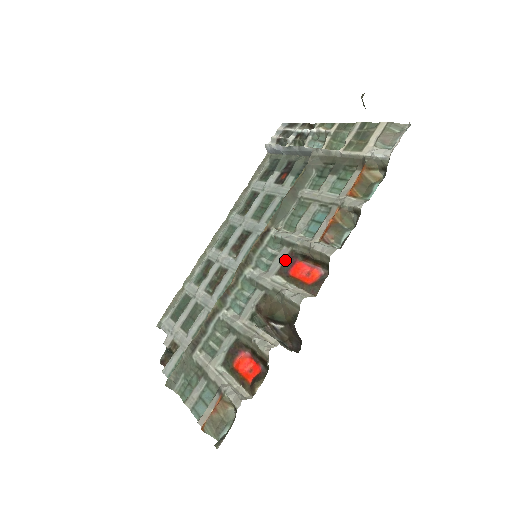
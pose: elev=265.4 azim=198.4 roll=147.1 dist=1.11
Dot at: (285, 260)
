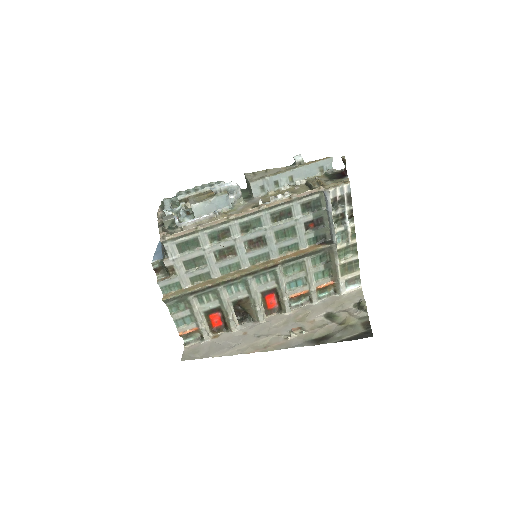
Dot at: (270, 290)
